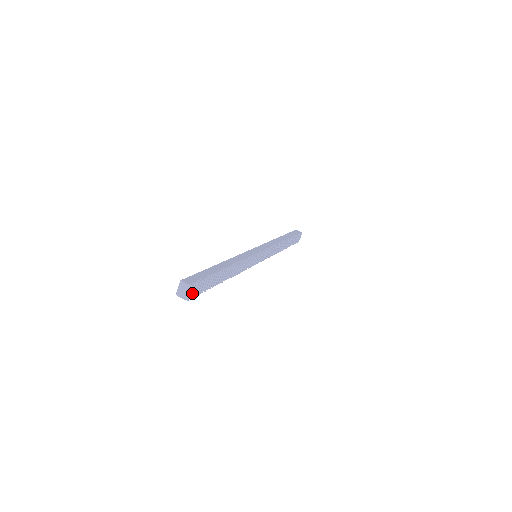
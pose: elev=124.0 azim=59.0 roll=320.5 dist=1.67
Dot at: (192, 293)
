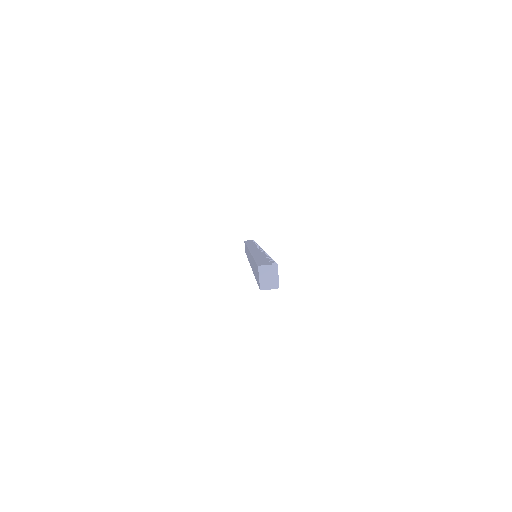
Dot at: (277, 278)
